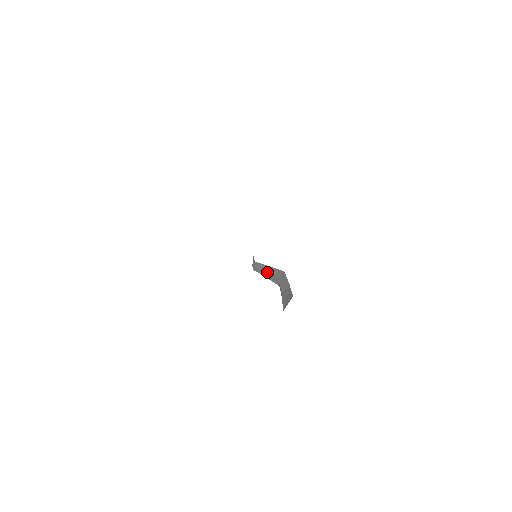
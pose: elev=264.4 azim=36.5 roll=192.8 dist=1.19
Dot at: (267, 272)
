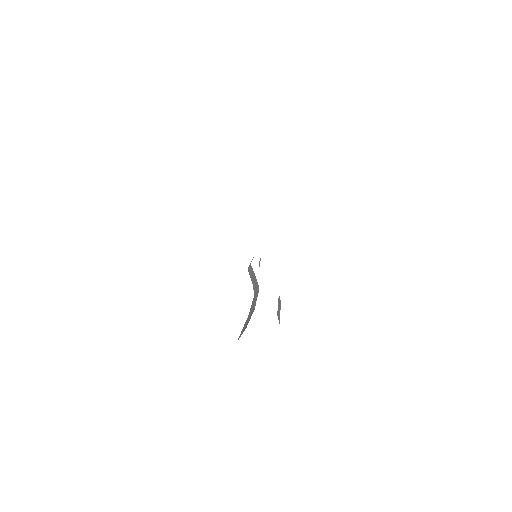
Dot at: (252, 282)
